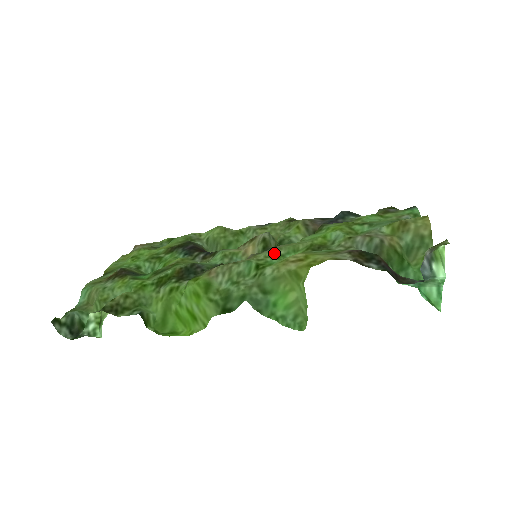
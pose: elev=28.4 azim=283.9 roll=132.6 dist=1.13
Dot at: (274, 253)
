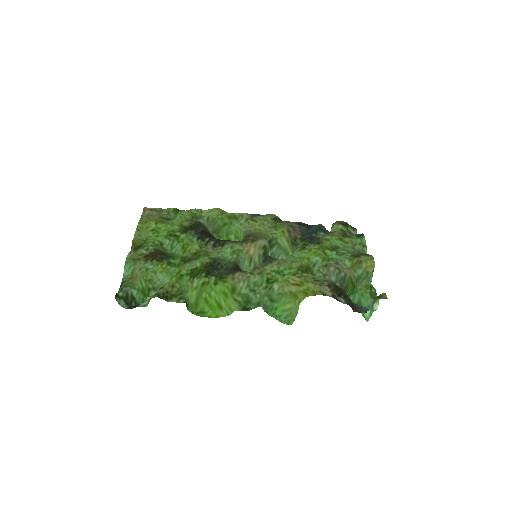
Dot at: (277, 268)
